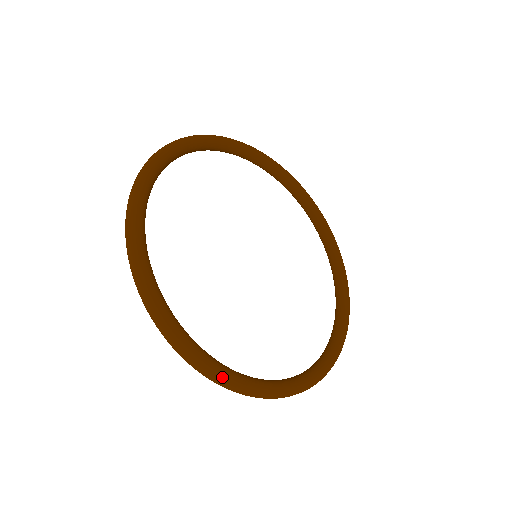
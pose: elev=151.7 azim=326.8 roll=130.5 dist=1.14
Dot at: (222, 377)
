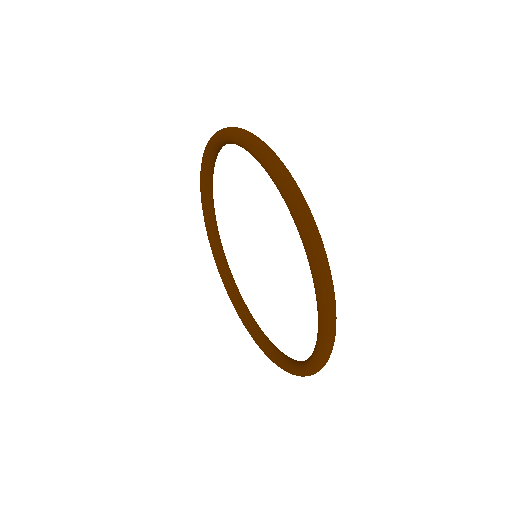
Dot at: occluded
